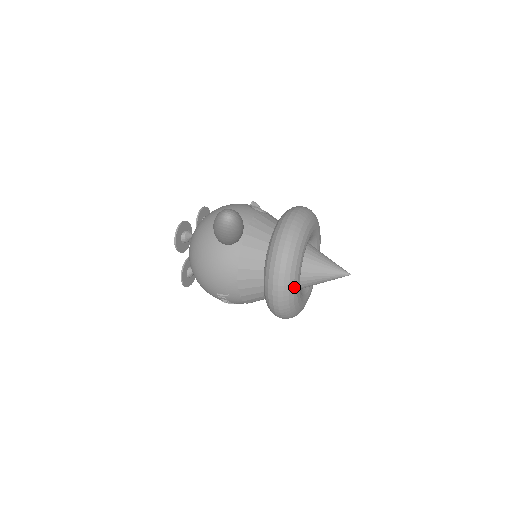
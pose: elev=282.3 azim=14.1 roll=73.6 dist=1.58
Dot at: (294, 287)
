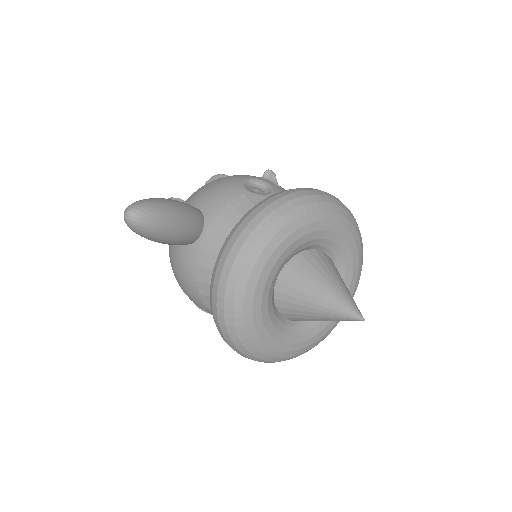
Dot at: (247, 329)
